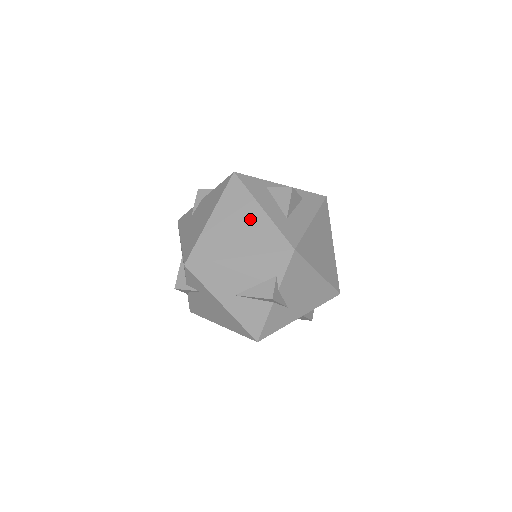
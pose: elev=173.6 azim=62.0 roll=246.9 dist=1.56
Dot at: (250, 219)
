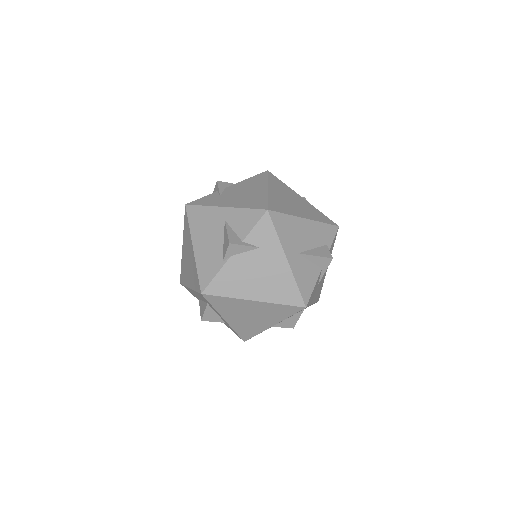
Dot at: (298, 200)
